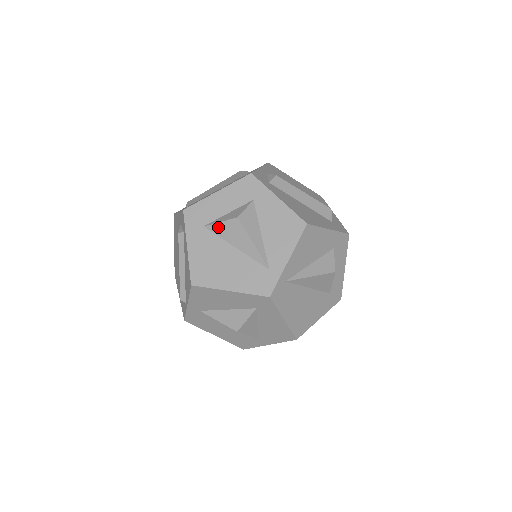
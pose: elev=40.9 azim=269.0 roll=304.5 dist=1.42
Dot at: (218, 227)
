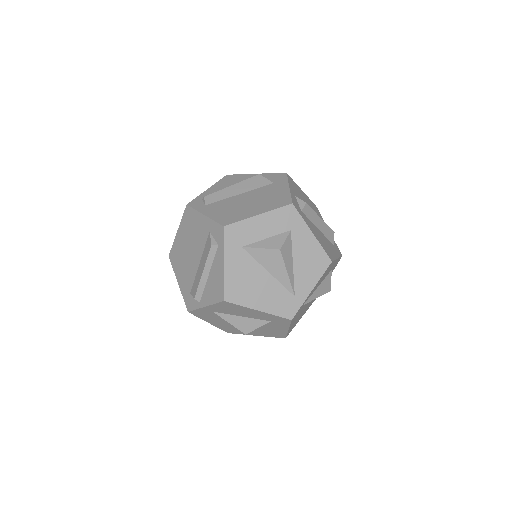
Dot at: (257, 252)
